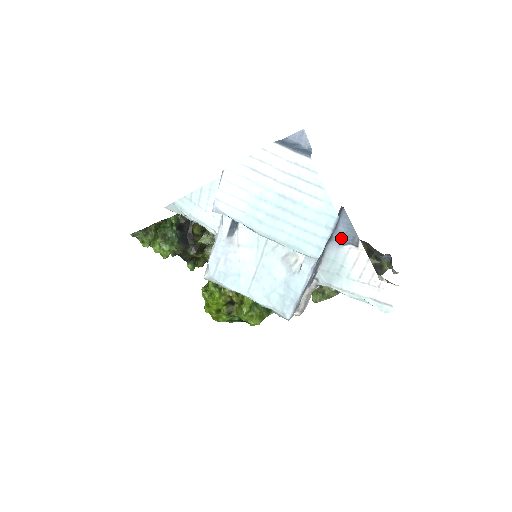
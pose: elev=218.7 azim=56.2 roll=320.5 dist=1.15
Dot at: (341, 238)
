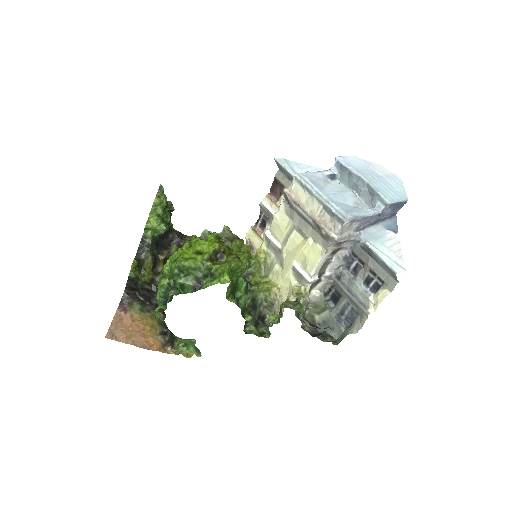
Dot at: (387, 225)
